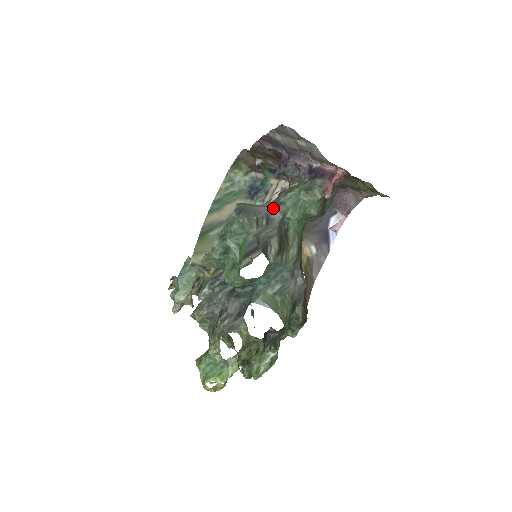
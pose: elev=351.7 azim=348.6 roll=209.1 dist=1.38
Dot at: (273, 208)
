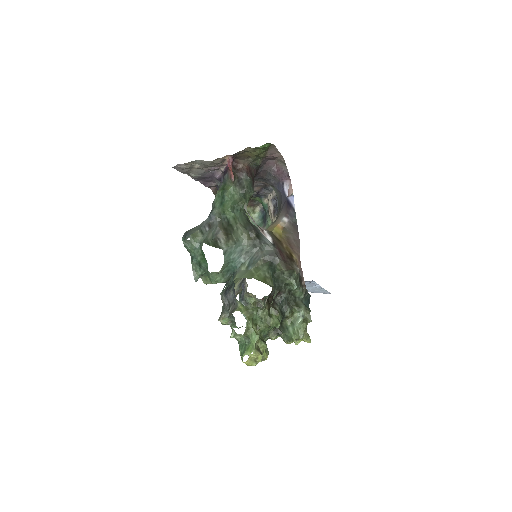
Dot at: (209, 216)
